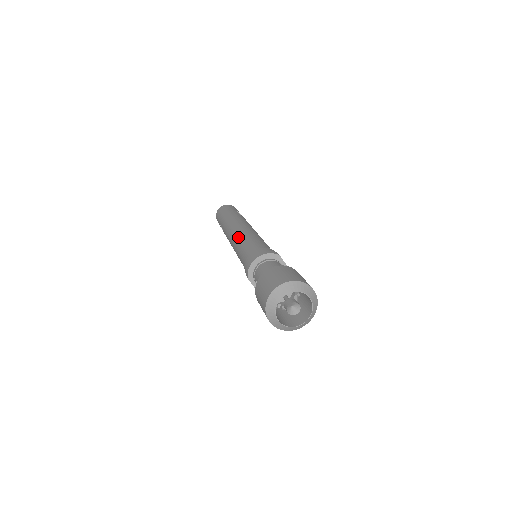
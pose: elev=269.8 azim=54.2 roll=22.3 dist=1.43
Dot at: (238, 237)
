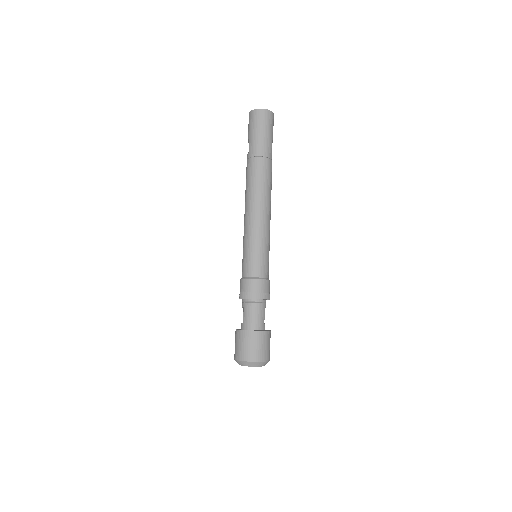
Dot at: (255, 226)
